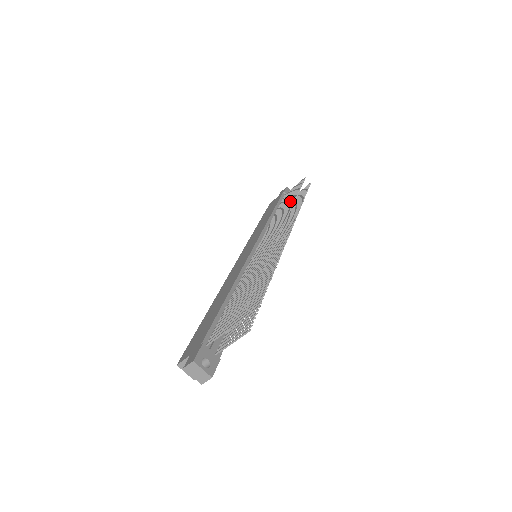
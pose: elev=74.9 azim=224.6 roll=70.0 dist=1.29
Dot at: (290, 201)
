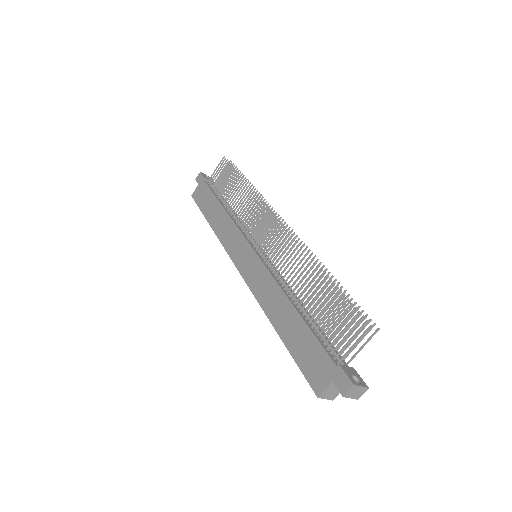
Dot at: (238, 187)
